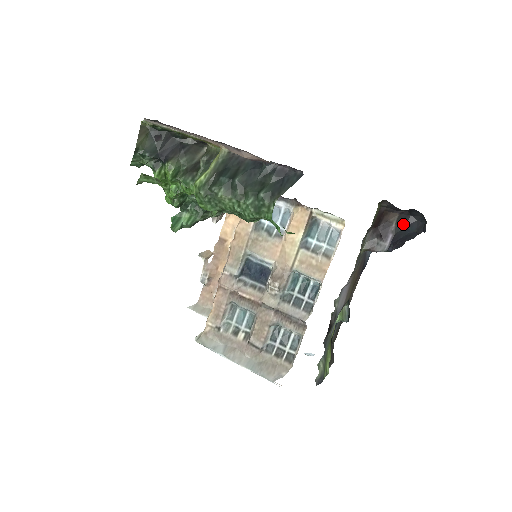
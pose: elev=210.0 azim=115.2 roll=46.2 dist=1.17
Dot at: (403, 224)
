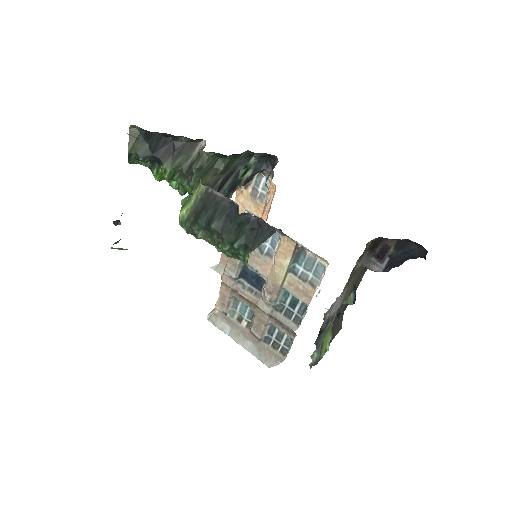
Dot at: (402, 249)
